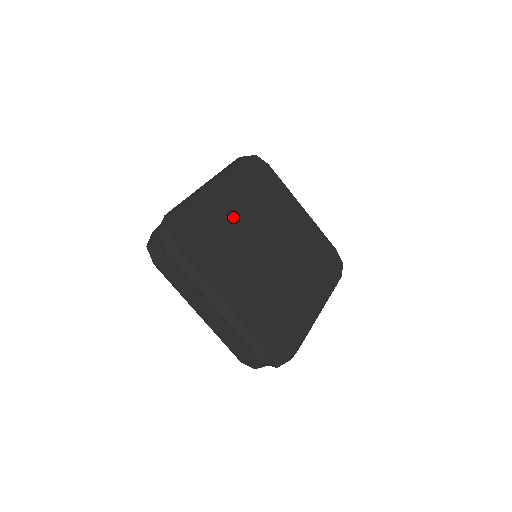
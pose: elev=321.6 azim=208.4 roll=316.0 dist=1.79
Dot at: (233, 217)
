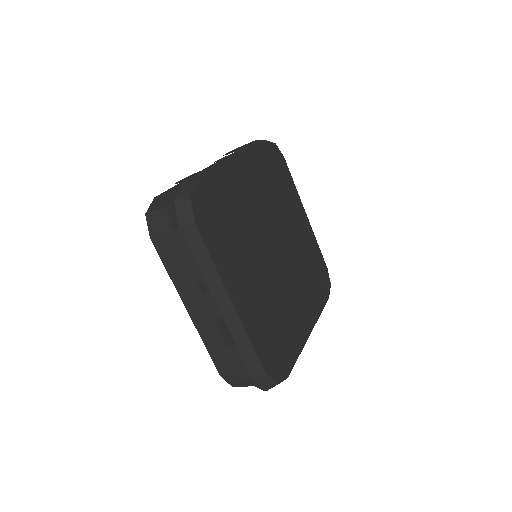
Dot at: (250, 206)
